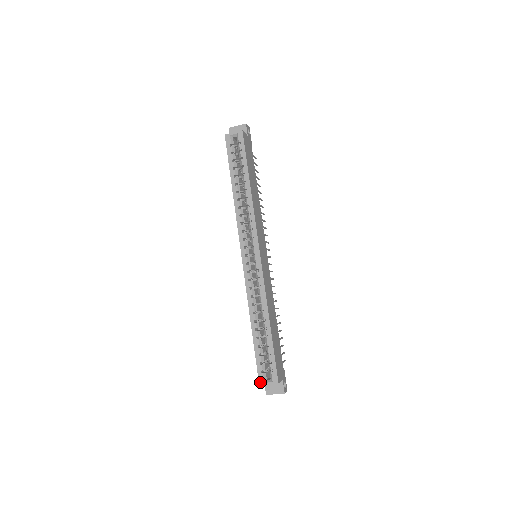
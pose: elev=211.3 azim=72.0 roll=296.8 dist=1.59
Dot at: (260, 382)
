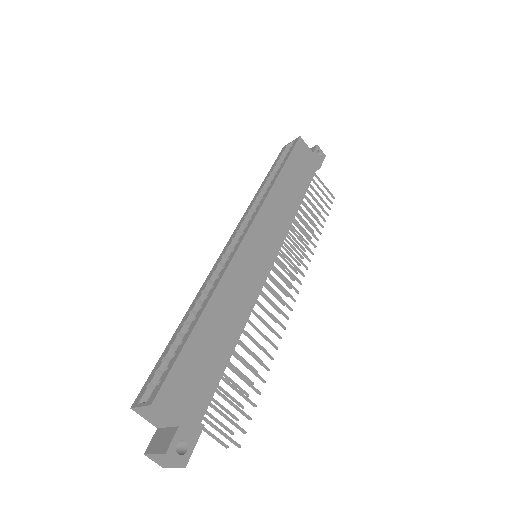
Dot at: (135, 402)
